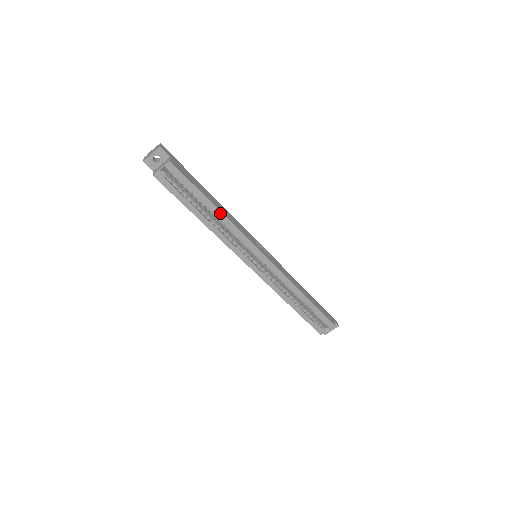
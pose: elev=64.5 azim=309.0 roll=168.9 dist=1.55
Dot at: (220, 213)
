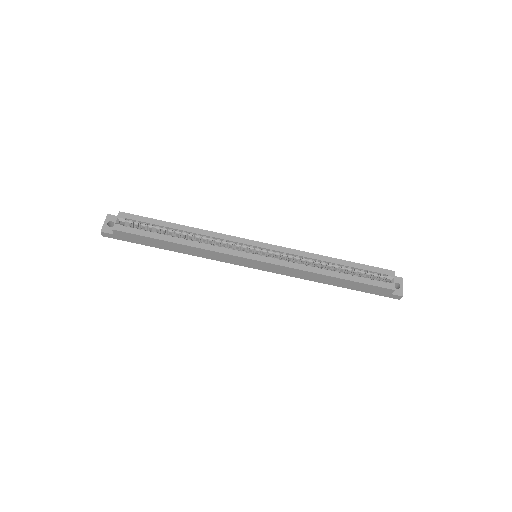
Dot at: (189, 228)
